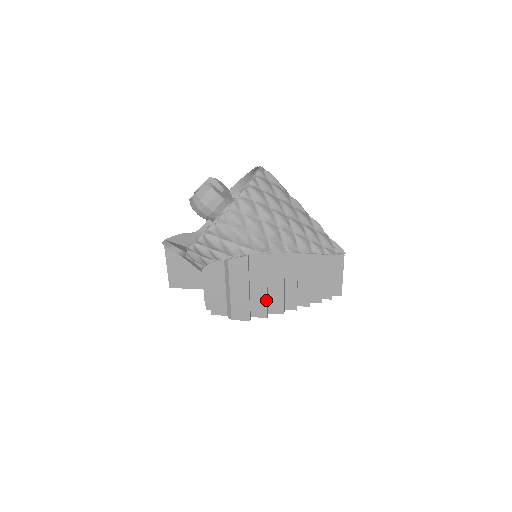
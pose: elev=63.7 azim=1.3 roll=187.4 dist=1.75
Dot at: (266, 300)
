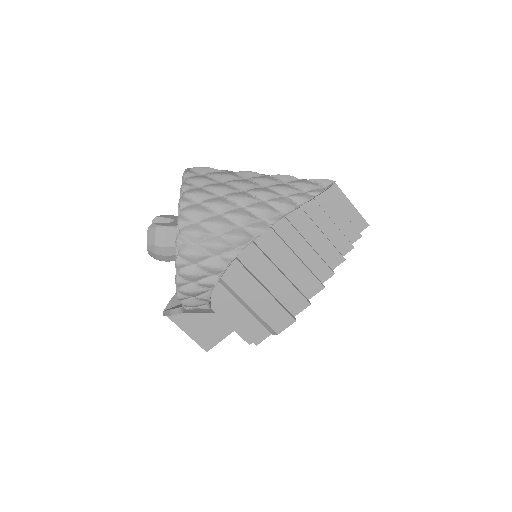
Dot at: (293, 288)
